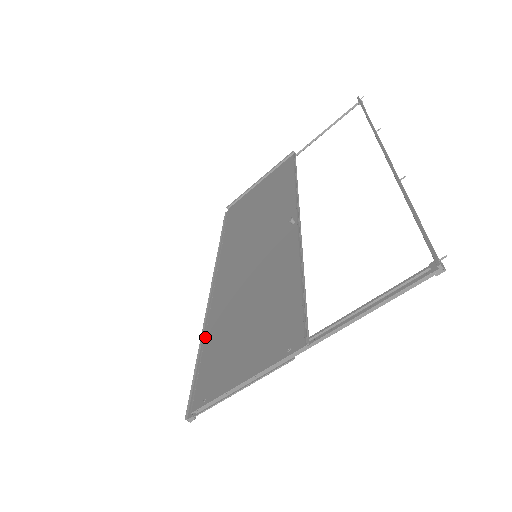
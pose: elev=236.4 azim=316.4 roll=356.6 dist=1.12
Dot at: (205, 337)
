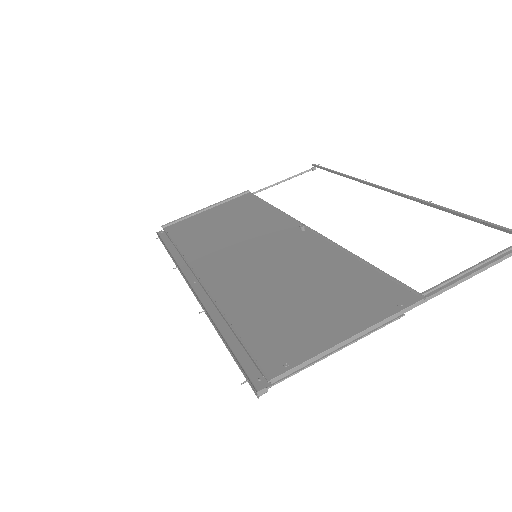
Dot at: (228, 318)
